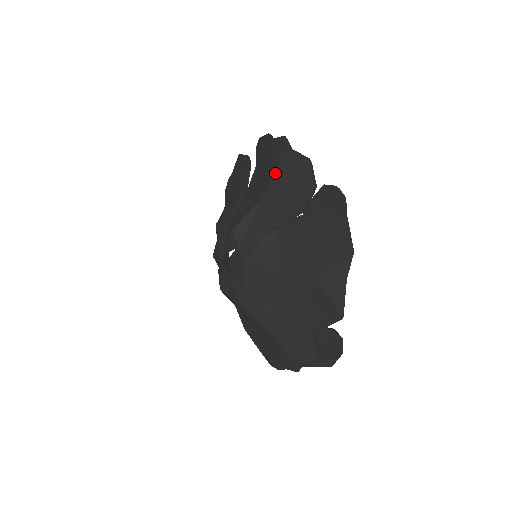
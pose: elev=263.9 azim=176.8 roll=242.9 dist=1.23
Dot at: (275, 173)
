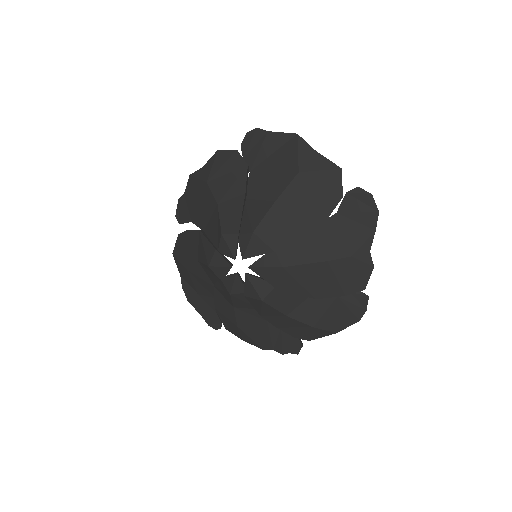
Dot at: (208, 183)
